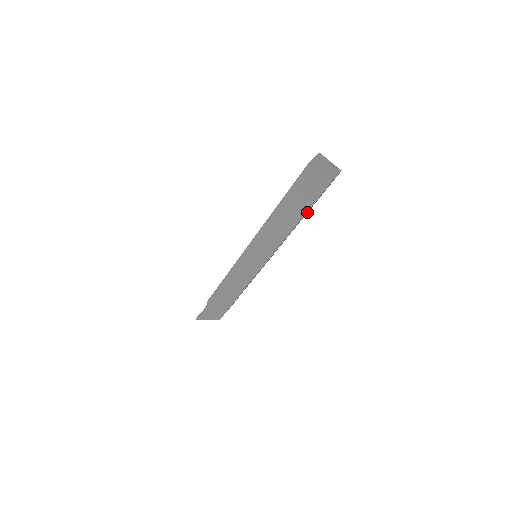
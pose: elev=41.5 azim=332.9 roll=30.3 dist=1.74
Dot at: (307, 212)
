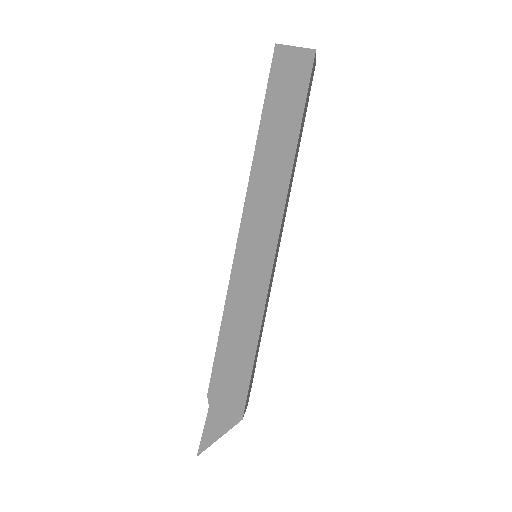
Dot at: (300, 133)
